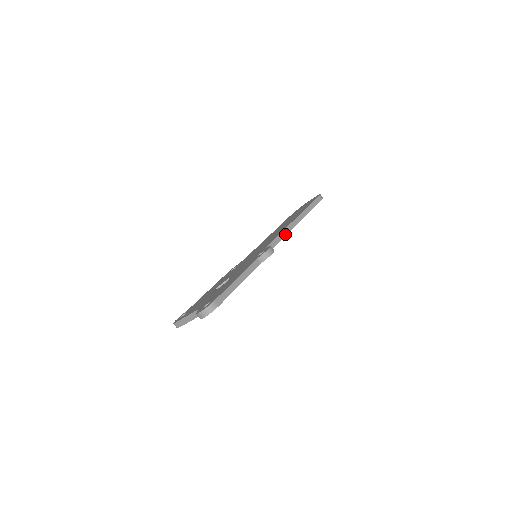
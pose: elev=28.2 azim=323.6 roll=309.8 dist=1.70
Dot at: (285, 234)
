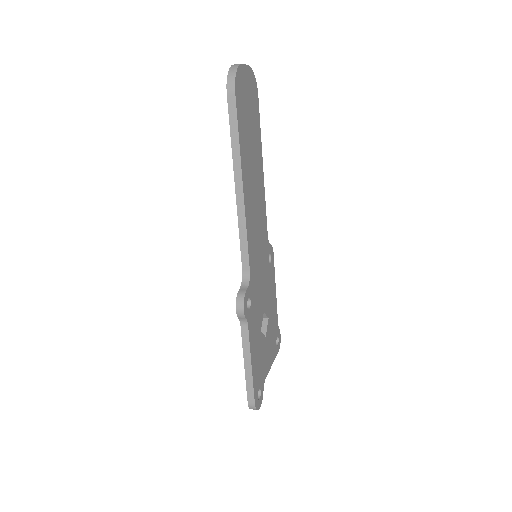
Dot at: (244, 229)
